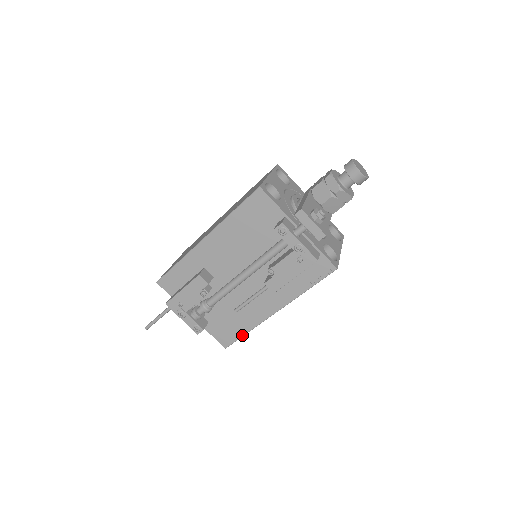
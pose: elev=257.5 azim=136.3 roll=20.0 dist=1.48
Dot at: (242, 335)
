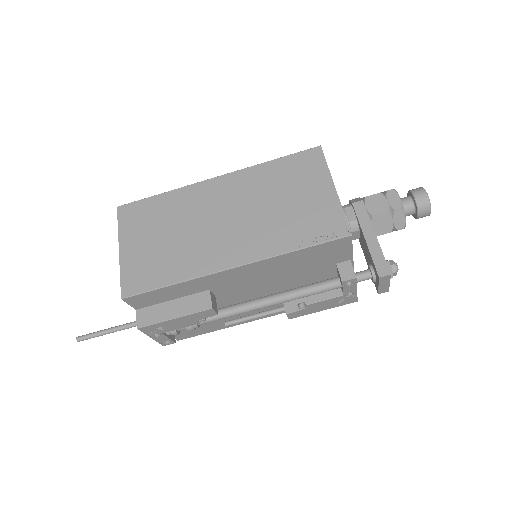
Dot at: (209, 332)
